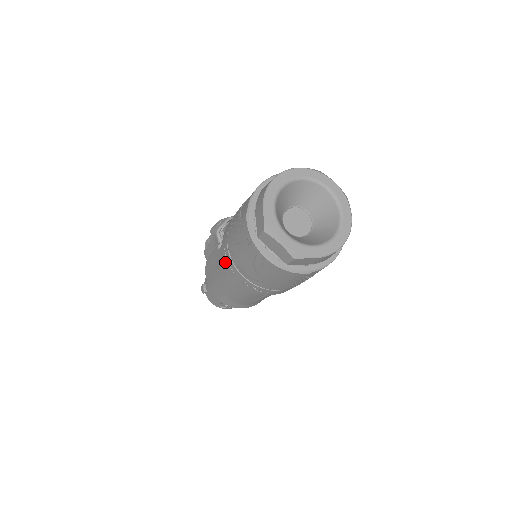
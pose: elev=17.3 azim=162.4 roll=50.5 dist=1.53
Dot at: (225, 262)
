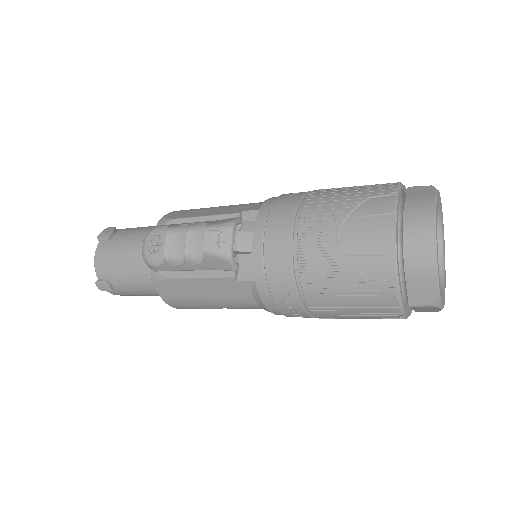
Dot at: (278, 306)
